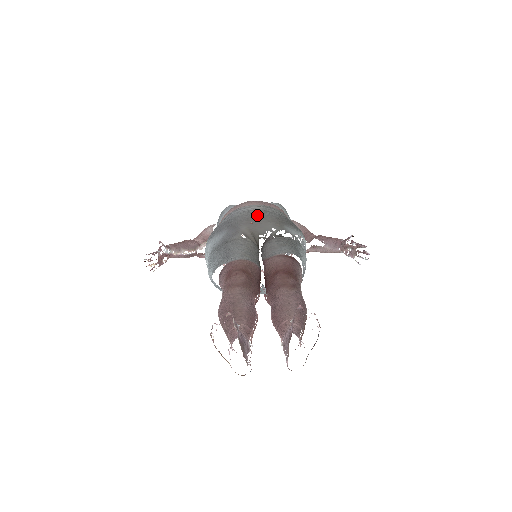
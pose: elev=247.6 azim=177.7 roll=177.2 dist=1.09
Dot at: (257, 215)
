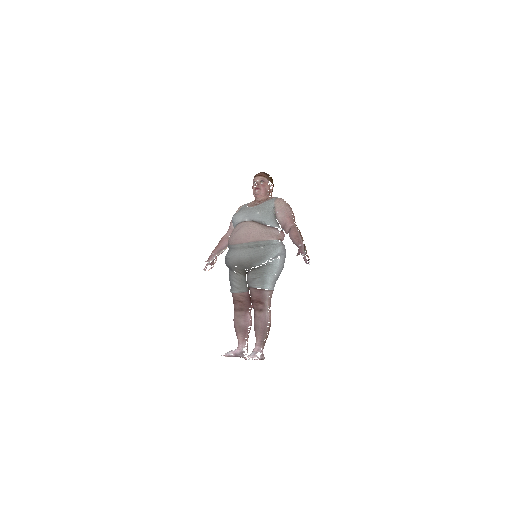
Dot at: (237, 261)
